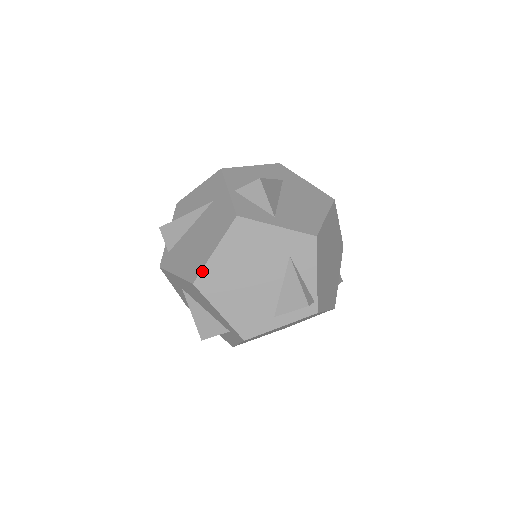
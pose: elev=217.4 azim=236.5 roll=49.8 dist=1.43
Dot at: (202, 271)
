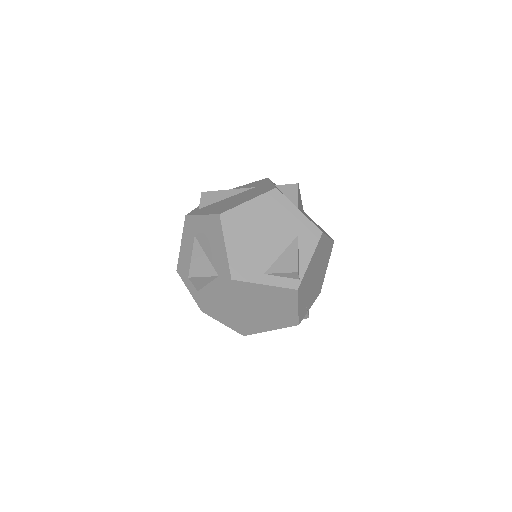
Dot at: (232, 209)
